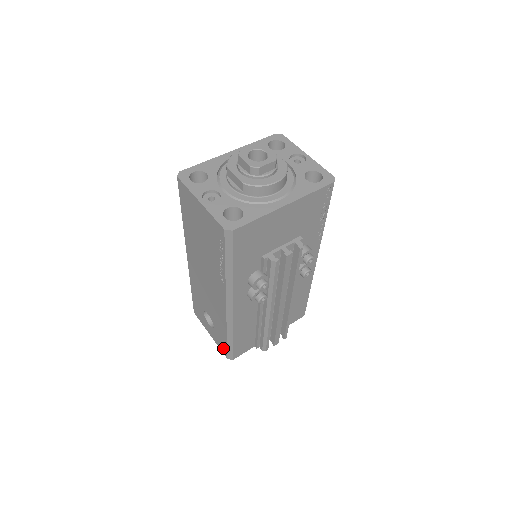
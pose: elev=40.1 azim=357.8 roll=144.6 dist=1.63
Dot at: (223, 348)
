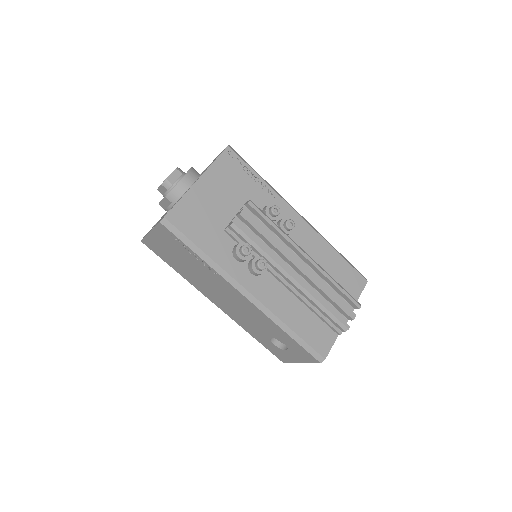
Dot at: (307, 356)
